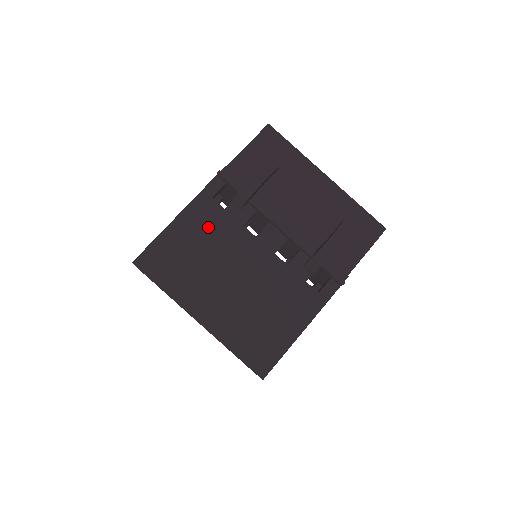
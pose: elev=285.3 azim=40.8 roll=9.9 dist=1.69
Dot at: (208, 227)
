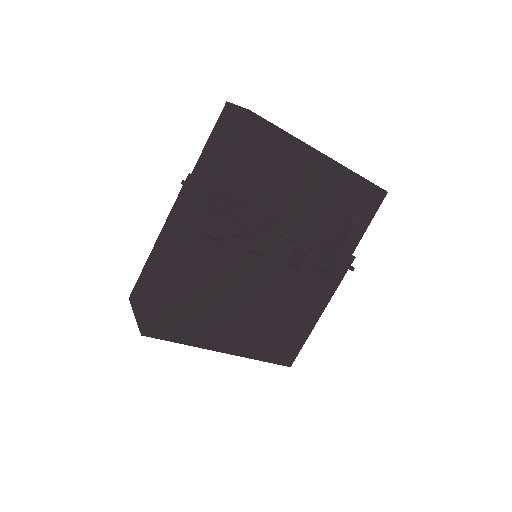
Dot at: (210, 269)
